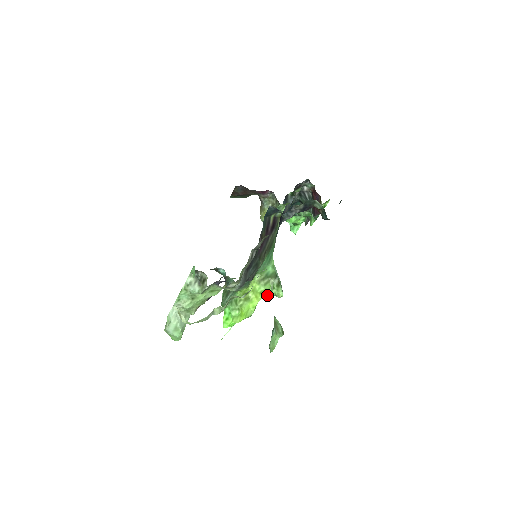
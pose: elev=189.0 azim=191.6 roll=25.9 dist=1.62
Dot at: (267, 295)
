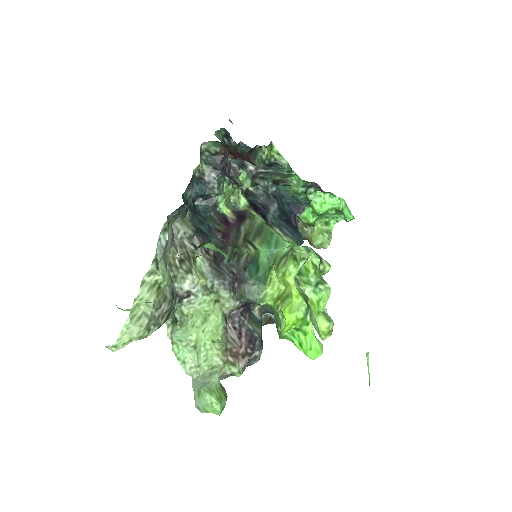
Dot at: (296, 270)
